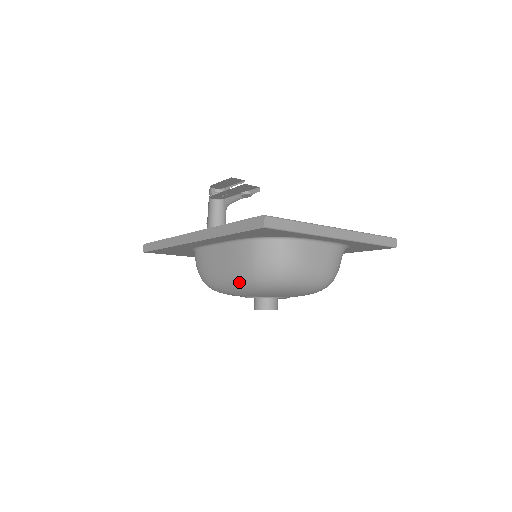
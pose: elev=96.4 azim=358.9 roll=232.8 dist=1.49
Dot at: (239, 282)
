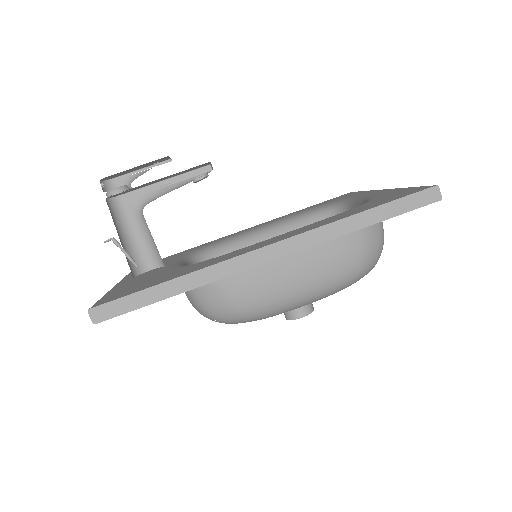
Dot at: (332, 287)
